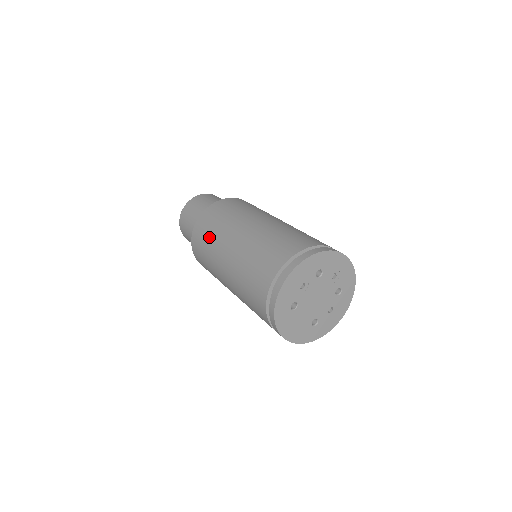
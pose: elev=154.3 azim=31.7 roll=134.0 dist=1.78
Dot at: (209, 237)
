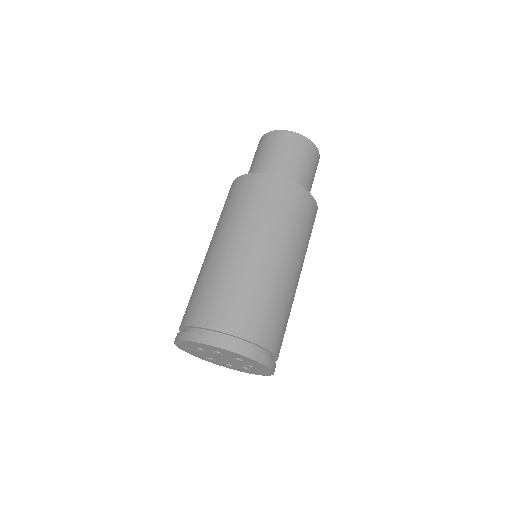
Dot at: (242, 206)
